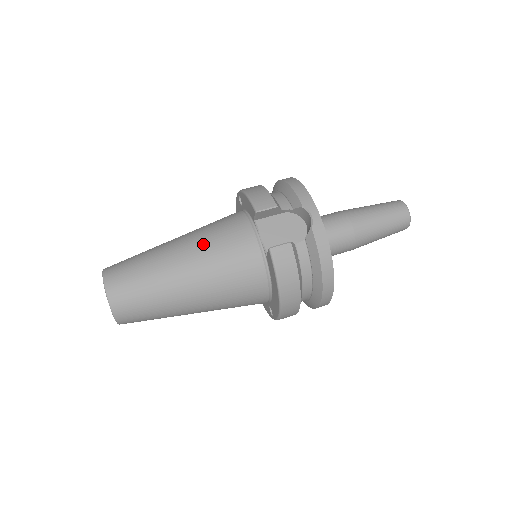
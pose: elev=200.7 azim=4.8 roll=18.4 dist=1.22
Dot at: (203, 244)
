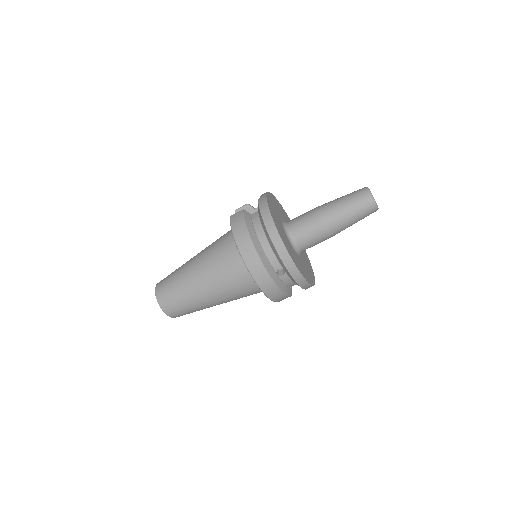
Dot at: occluded
